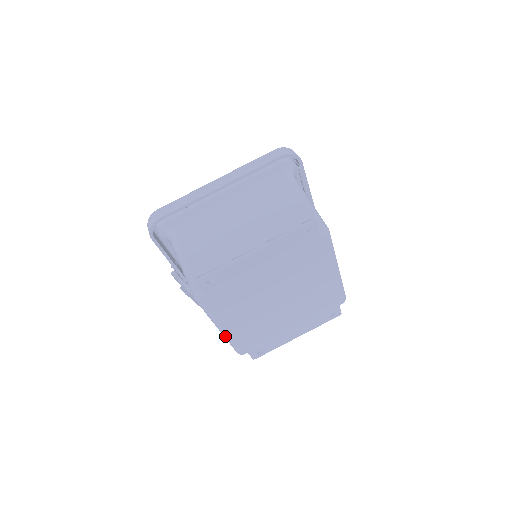
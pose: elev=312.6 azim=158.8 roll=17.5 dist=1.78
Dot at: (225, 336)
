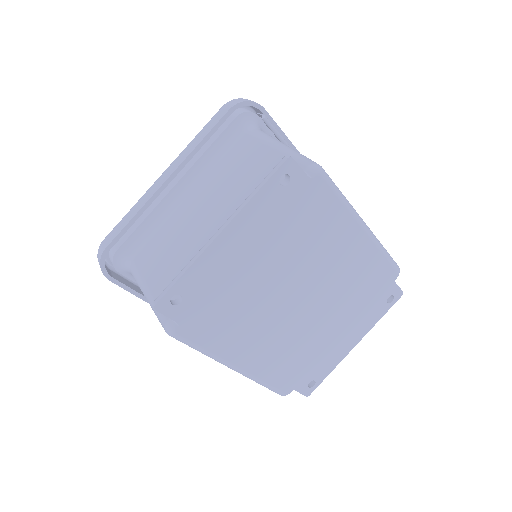
Dot at: (246, 376)
